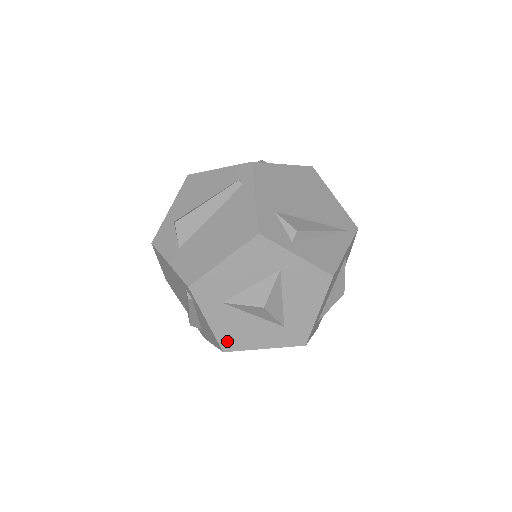
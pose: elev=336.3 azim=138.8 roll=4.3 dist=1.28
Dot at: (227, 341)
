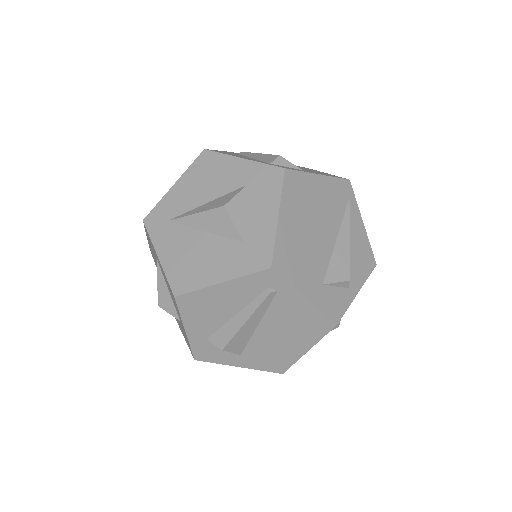
Dot at: occluded
